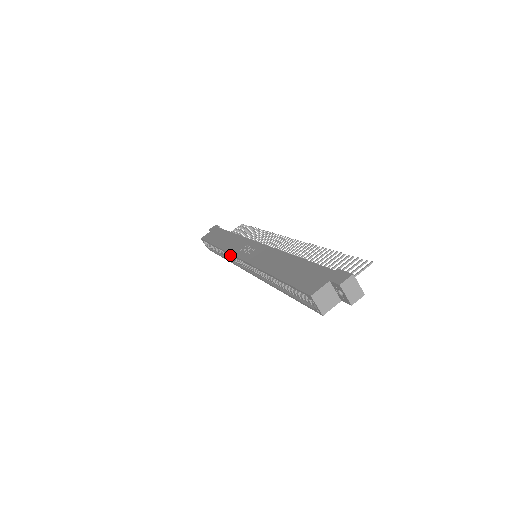
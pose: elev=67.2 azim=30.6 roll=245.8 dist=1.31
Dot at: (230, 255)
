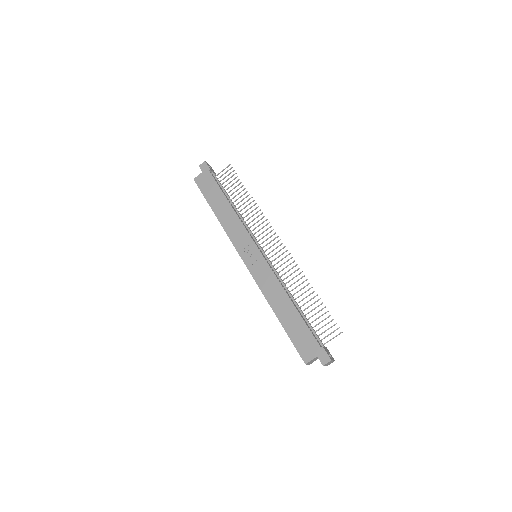
Dot at: occluded
